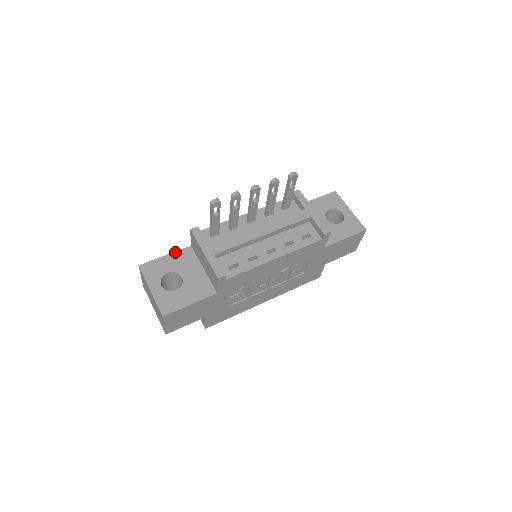
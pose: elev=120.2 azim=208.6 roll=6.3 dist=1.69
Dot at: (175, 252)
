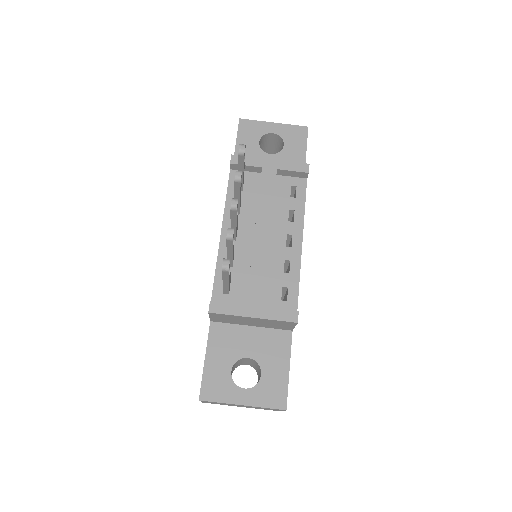
Dot at: (207, 345)
